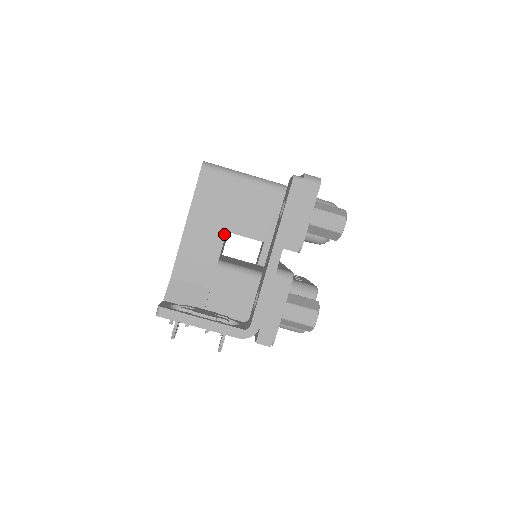
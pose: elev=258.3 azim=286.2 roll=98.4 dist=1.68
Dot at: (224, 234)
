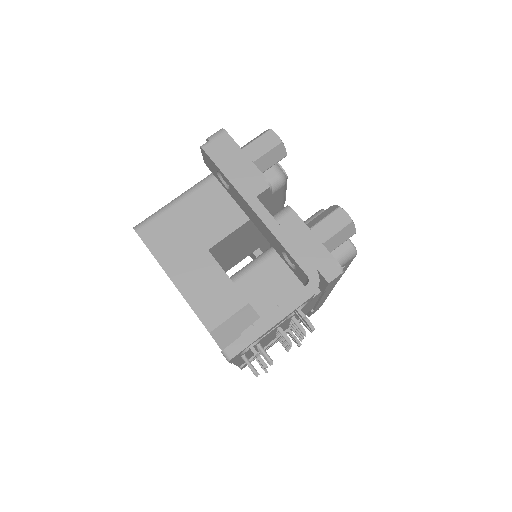
Dot at: (208, 254)
